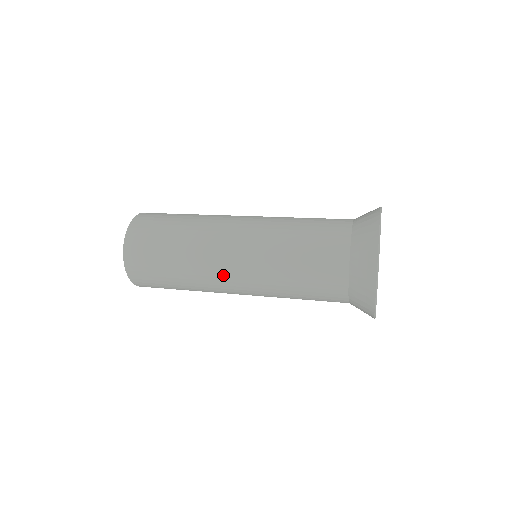
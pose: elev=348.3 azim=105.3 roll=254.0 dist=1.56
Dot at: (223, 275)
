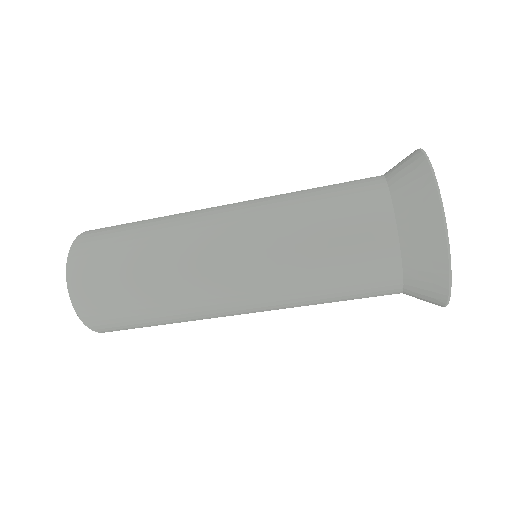
Dot at: (216, 288)
